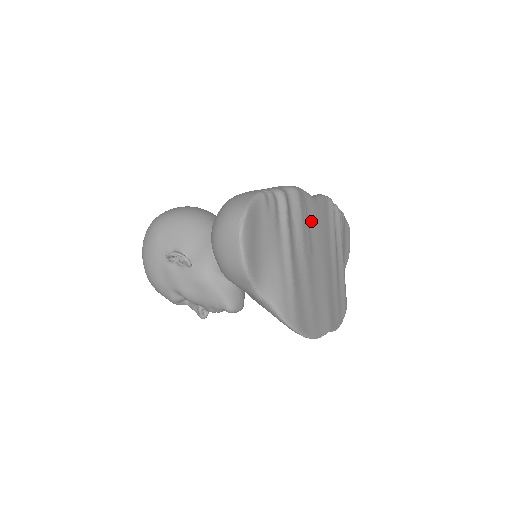
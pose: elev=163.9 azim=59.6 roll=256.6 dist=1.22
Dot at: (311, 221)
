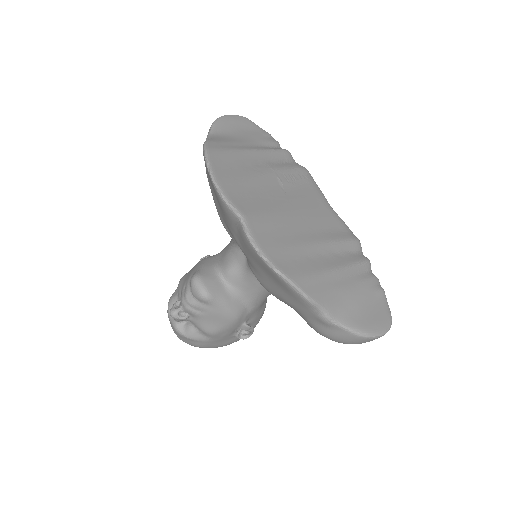
Dot at: (306, 190)
